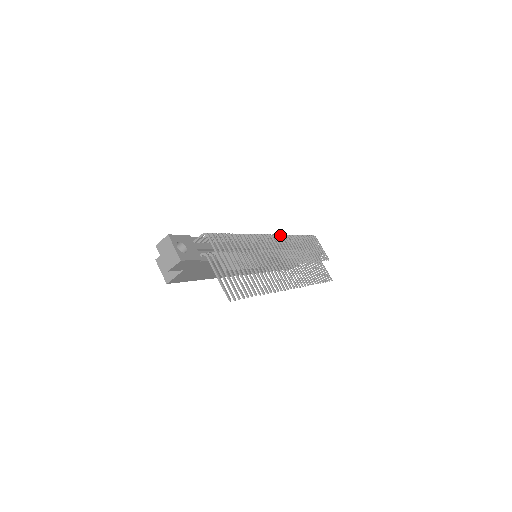
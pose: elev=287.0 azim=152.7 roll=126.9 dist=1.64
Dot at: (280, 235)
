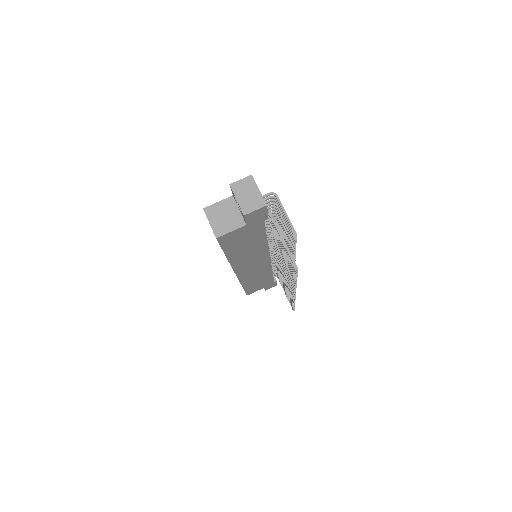
Dot at: occluded
